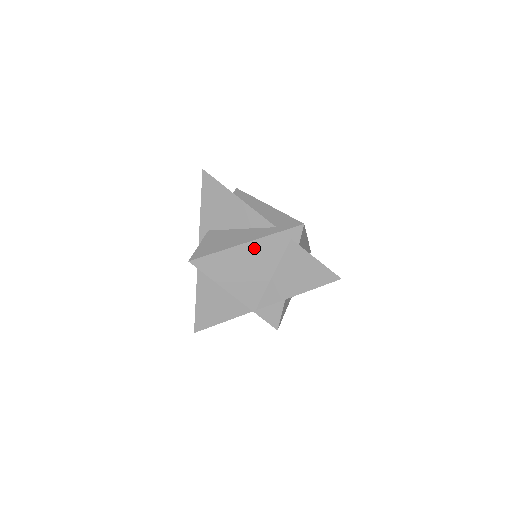
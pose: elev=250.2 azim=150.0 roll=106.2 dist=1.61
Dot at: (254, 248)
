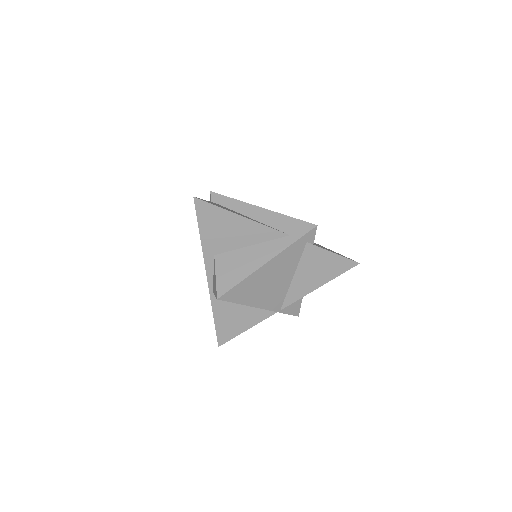
Dot at: (276, 263)
